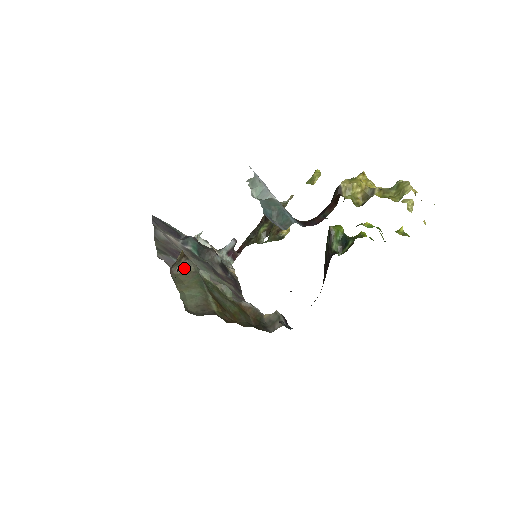
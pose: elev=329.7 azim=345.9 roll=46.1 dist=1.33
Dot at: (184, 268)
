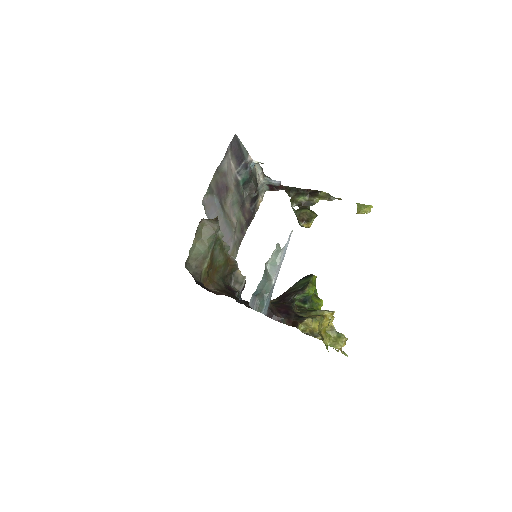
Dot at: (211, 223)
